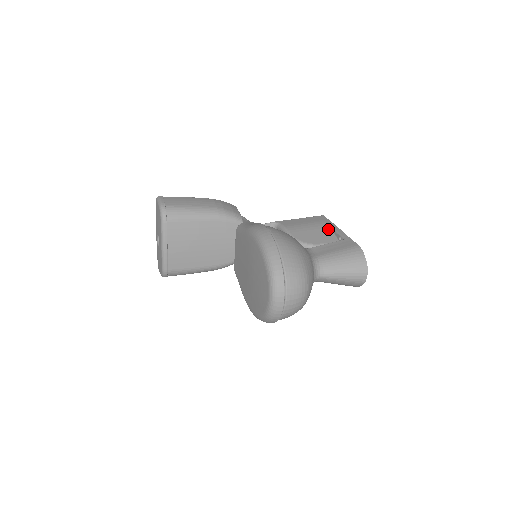
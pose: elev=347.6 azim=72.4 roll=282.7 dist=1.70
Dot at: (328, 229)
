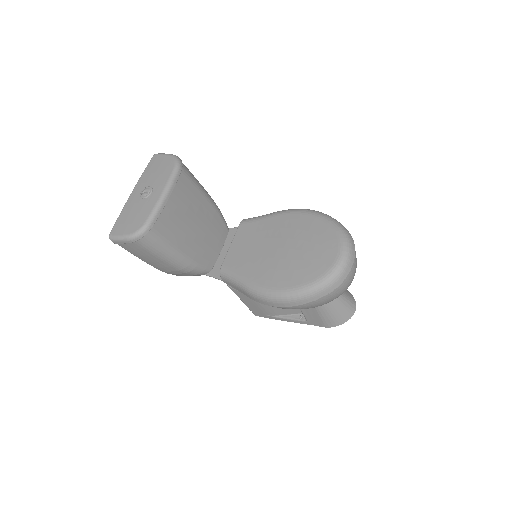
Dot at: occluded
